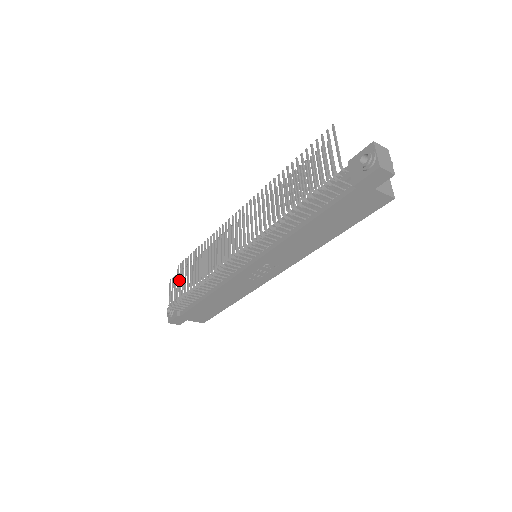
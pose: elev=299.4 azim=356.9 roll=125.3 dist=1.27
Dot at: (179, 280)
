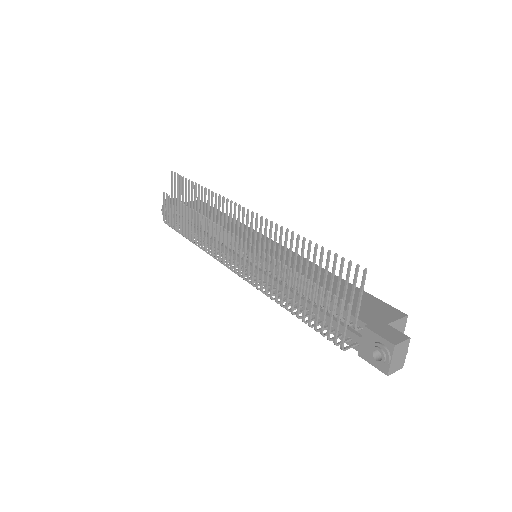
Dot at: (174, 210)
